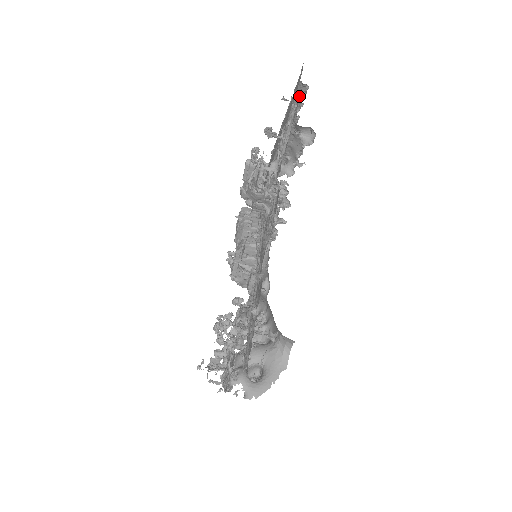
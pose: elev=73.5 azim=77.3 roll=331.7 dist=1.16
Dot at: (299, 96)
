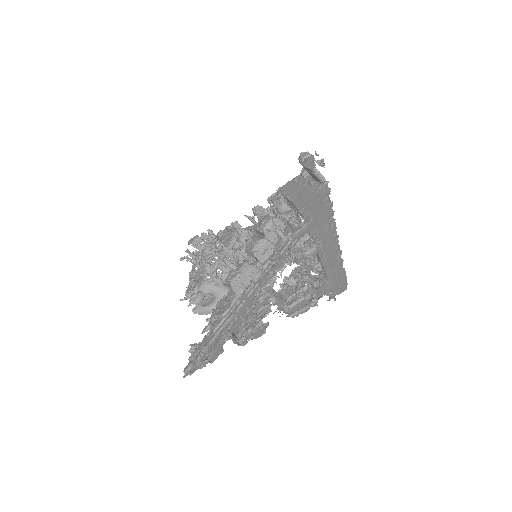
Dot at: (330, 290)
